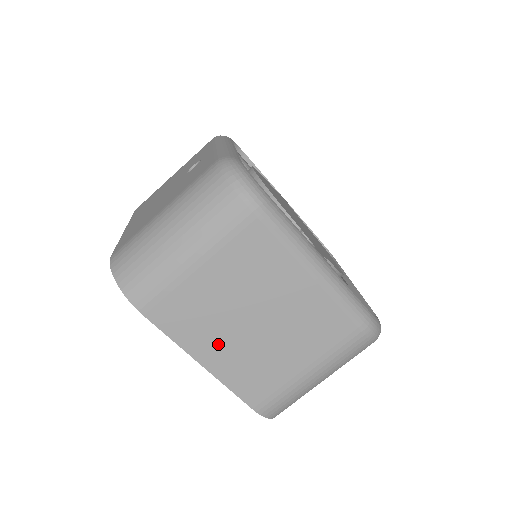
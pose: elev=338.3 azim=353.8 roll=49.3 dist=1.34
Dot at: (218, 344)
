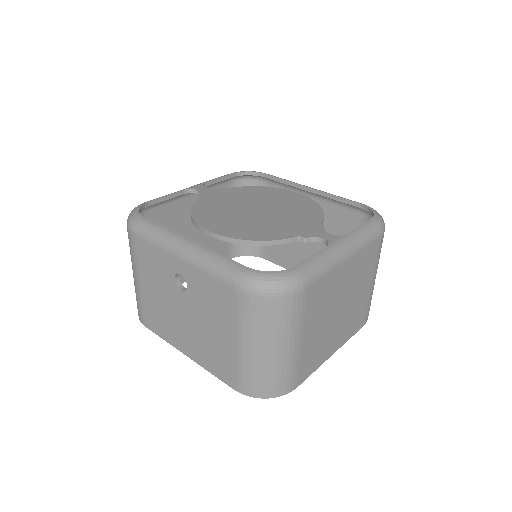
Dot at: (333, 339)
